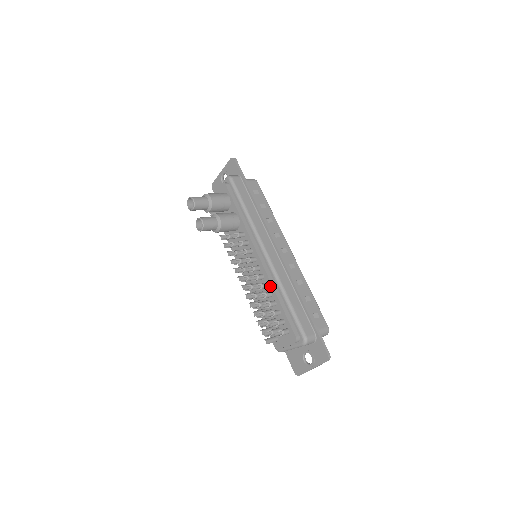
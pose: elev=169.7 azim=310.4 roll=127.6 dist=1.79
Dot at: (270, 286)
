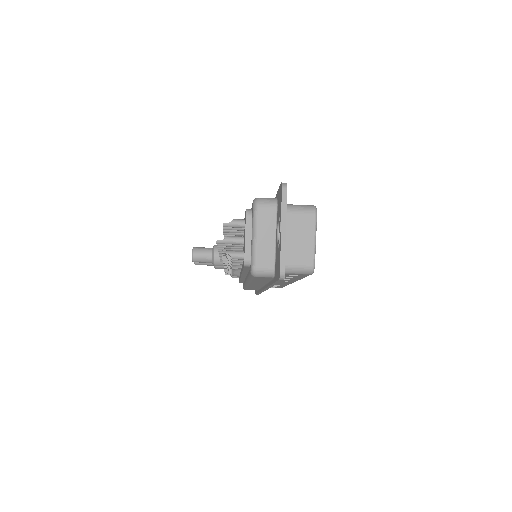
Dot at: occluded
